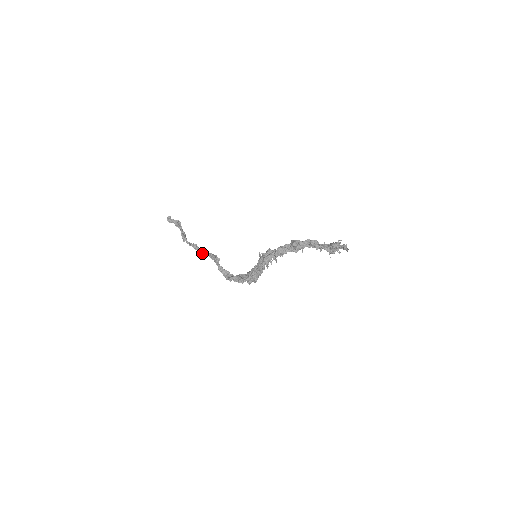
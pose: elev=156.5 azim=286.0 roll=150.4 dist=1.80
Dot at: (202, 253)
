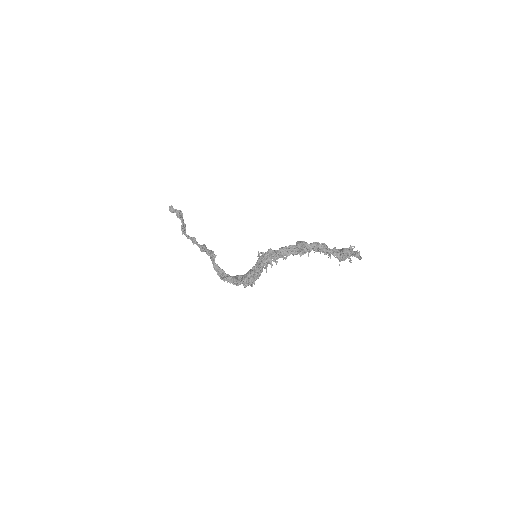
Dot at: (200, 248)
